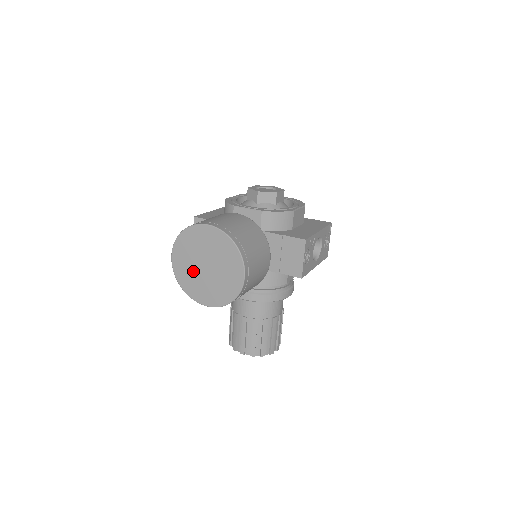
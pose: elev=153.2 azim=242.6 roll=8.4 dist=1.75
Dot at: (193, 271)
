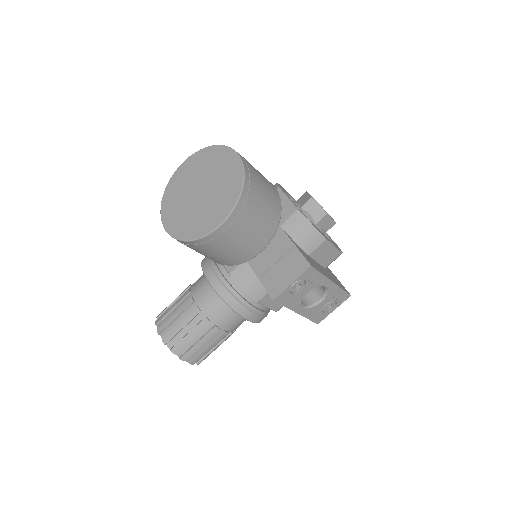
Dot at: (186, 188)
